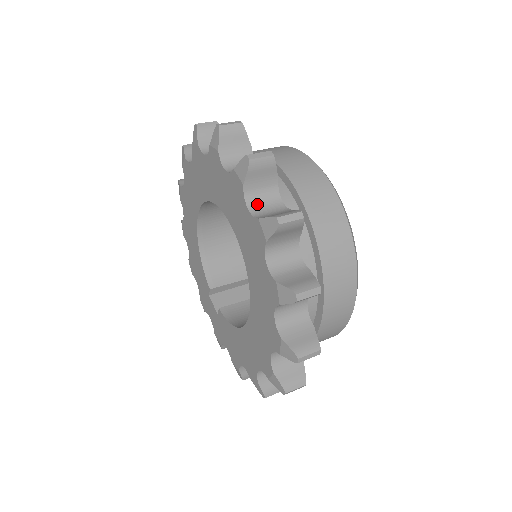
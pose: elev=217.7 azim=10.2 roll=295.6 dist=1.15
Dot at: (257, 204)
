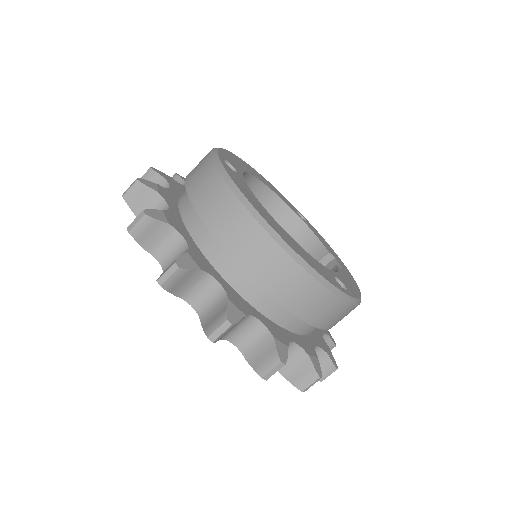
Dot at: occluded
